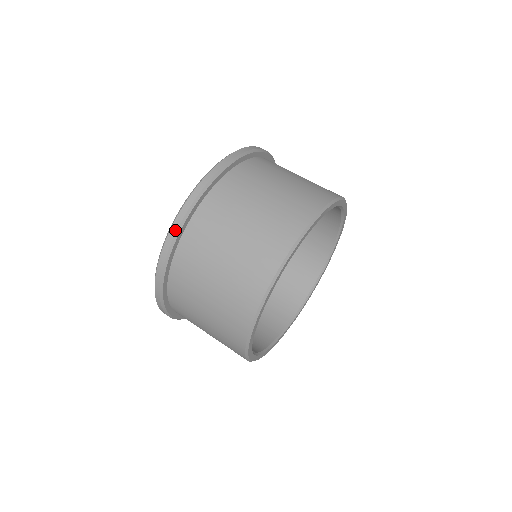
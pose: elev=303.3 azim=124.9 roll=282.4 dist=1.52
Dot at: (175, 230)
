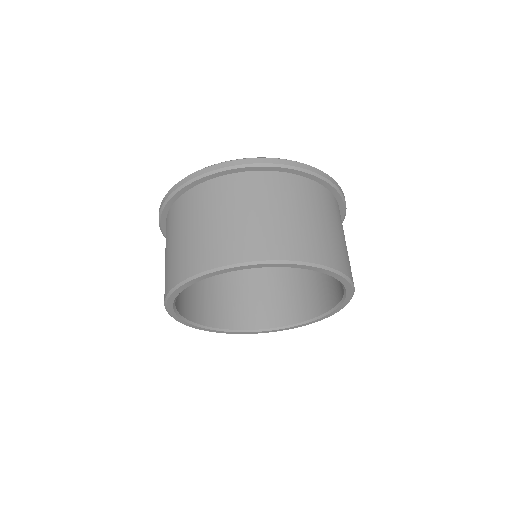
Dot at: (166, 198)
